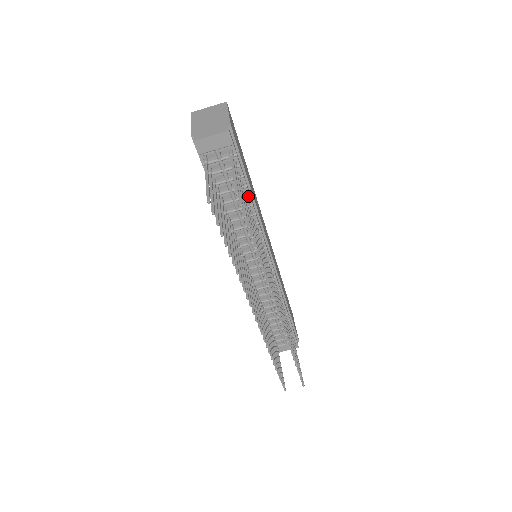
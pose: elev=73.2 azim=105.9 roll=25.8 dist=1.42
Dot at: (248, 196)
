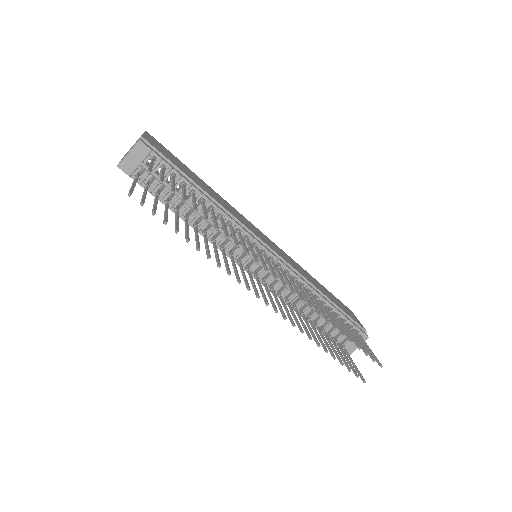
Dot at: (198, 193)
